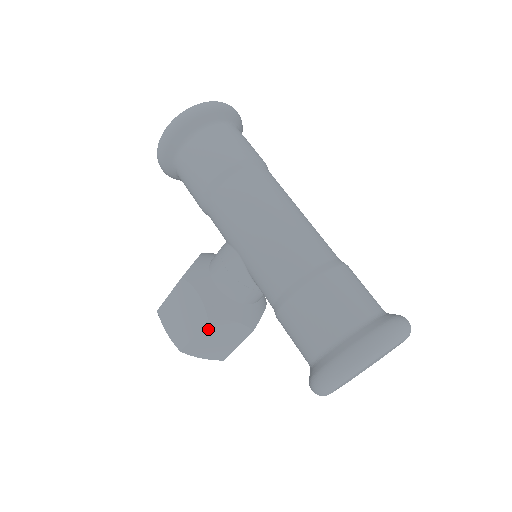
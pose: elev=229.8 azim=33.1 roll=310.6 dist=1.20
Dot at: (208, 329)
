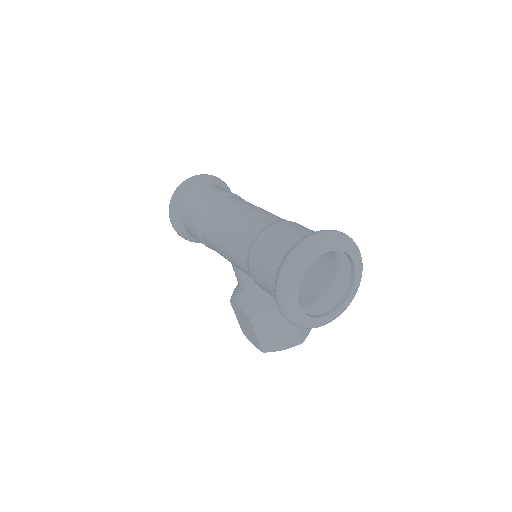
Dot at: (259, 326)
